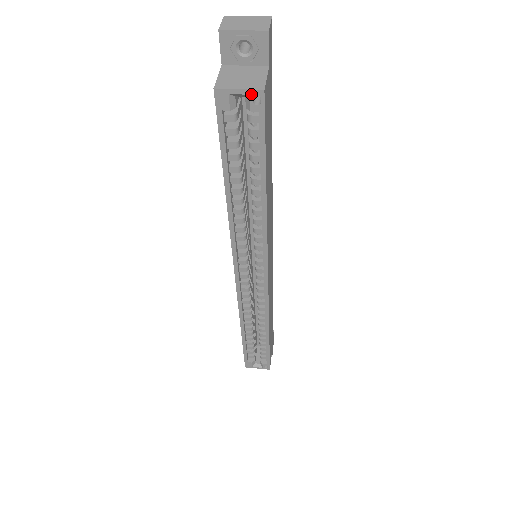
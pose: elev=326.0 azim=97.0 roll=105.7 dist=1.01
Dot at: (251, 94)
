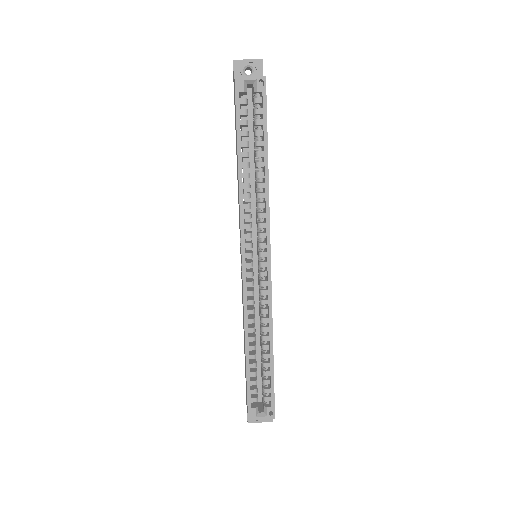
Dot at: (258, 79)
